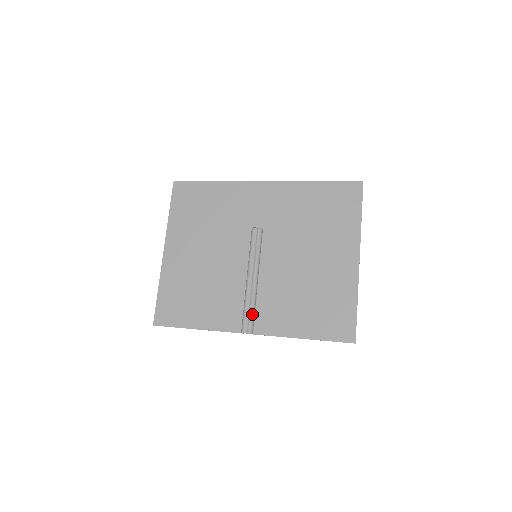
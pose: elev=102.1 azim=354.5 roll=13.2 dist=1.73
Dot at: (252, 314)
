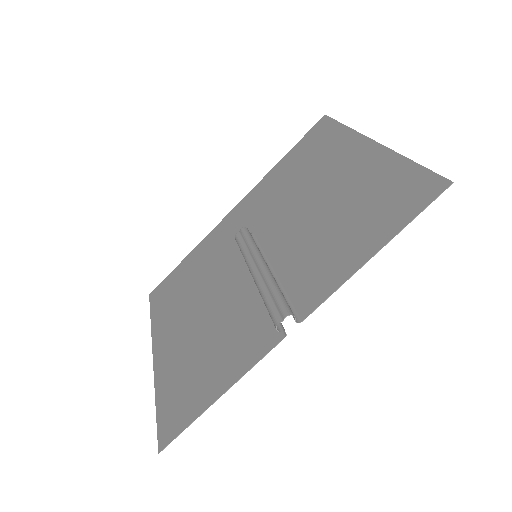
Dot at: (277, 295)
